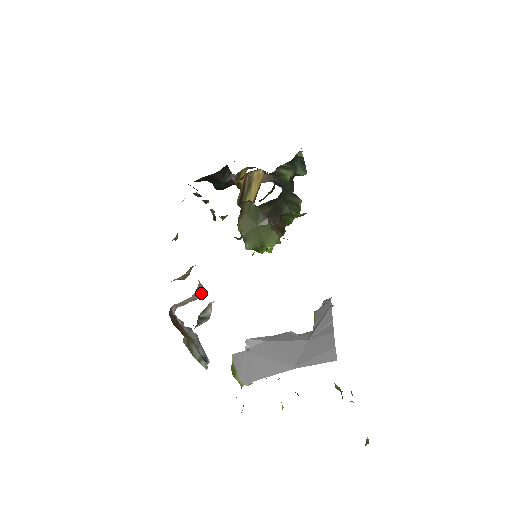
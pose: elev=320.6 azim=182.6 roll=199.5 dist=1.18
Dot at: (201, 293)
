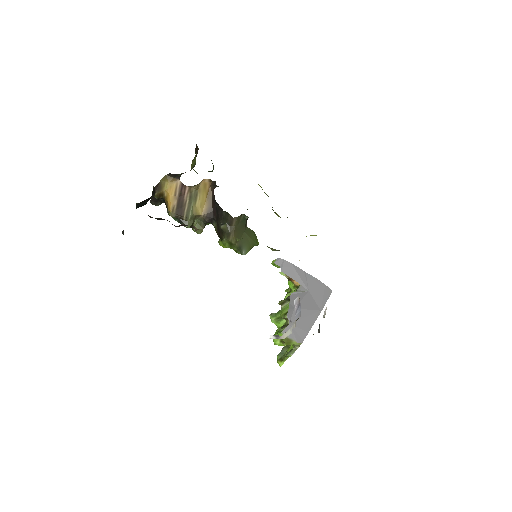
Dot at: occluded
